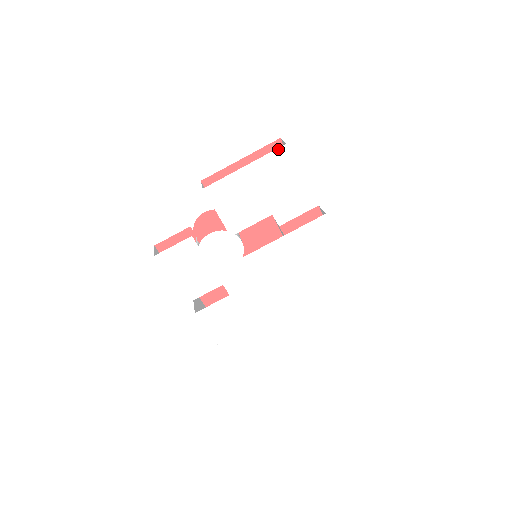
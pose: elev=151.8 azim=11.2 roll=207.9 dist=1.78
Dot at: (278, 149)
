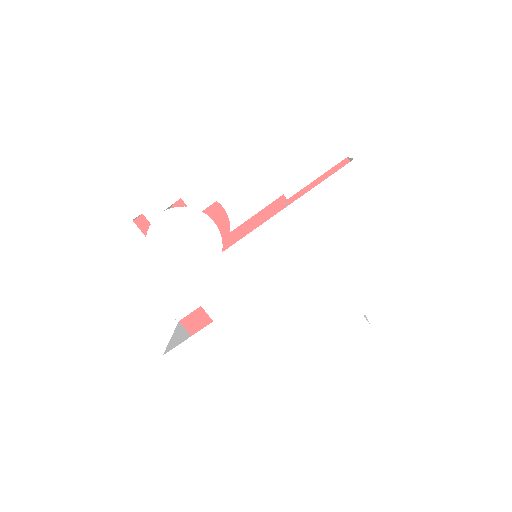
Dot at: (245, 50)
